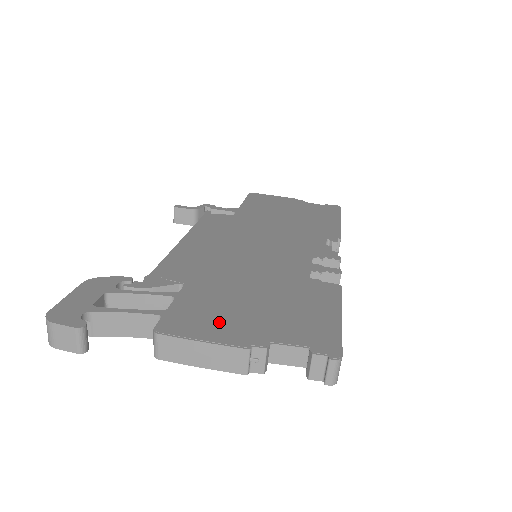
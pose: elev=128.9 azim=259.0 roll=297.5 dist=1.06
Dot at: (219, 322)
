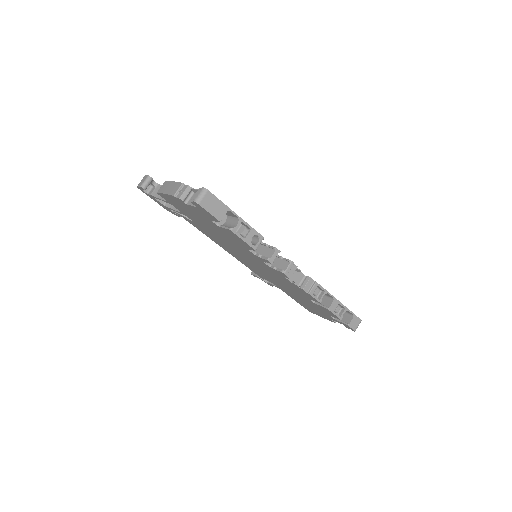
Dot at: occluded
